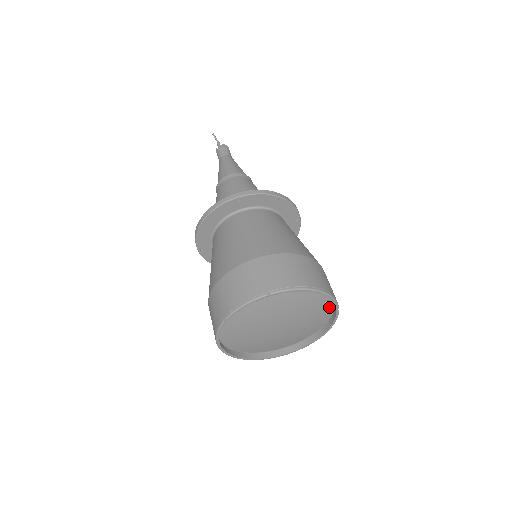
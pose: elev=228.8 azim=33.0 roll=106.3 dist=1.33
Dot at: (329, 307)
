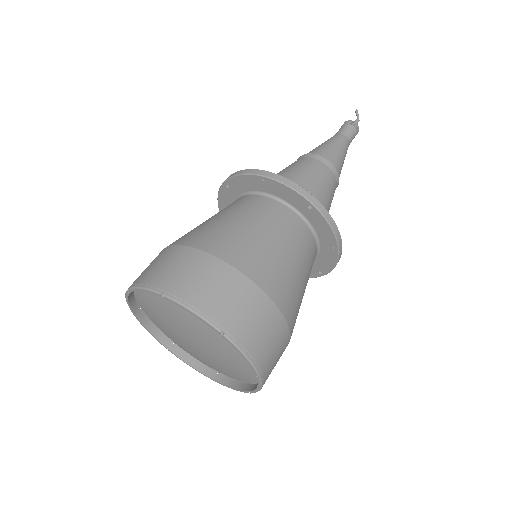
Dot at: occluded
